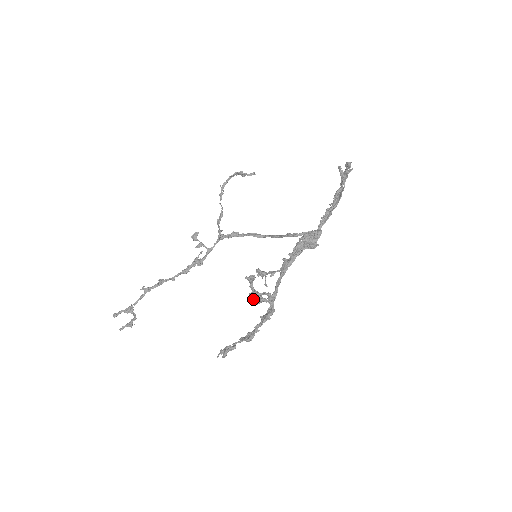
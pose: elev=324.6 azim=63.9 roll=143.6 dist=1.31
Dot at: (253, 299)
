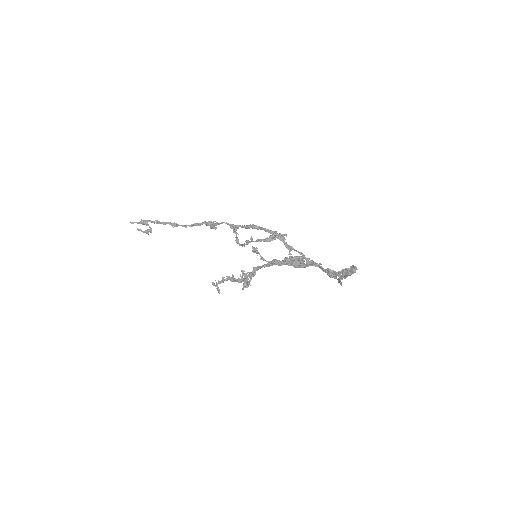
Dot at: (243, 280)
